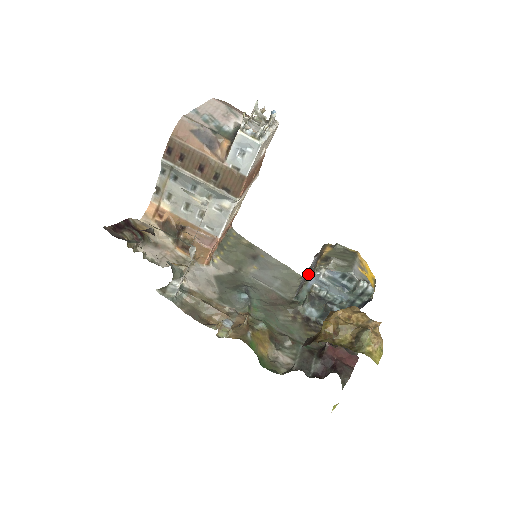
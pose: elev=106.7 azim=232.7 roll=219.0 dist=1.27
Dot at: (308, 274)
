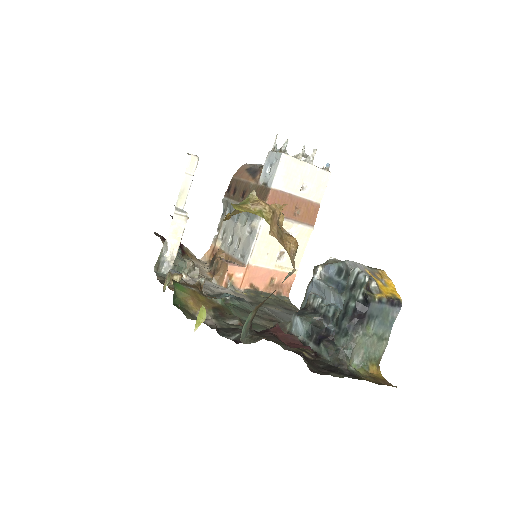
Dot at: occluded
